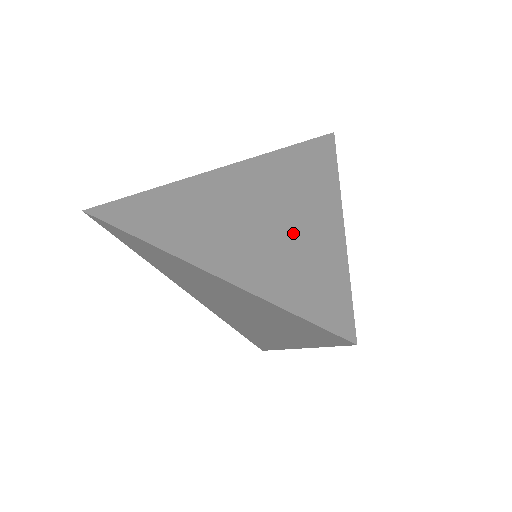
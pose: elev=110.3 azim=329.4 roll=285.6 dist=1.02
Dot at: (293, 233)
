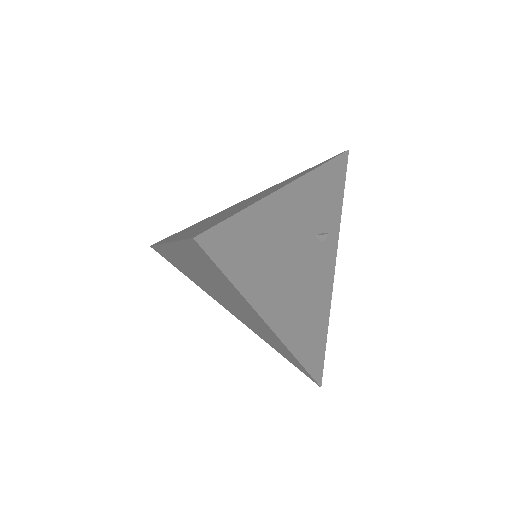
Dot at: occluded
